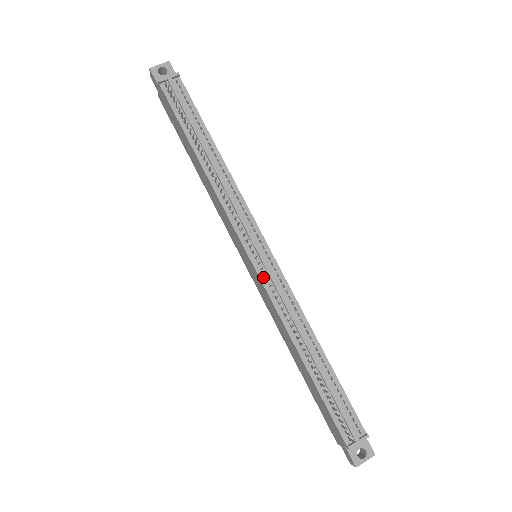
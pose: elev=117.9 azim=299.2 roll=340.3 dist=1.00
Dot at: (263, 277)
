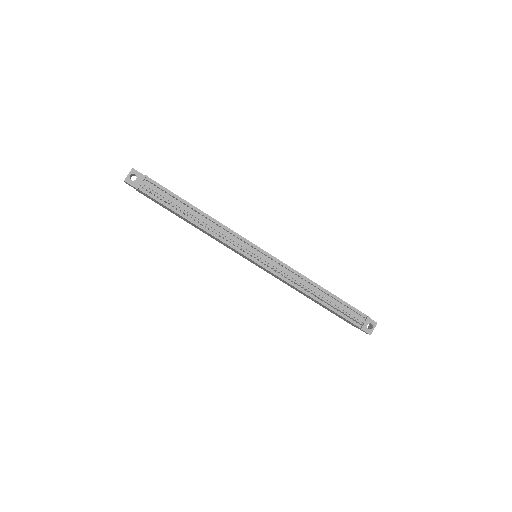
Dot at: (268, 268)
